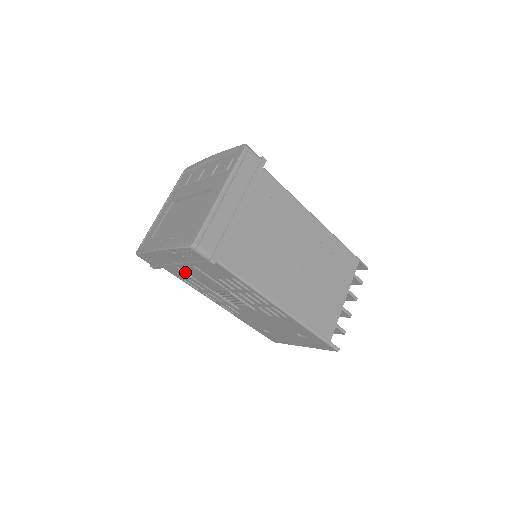
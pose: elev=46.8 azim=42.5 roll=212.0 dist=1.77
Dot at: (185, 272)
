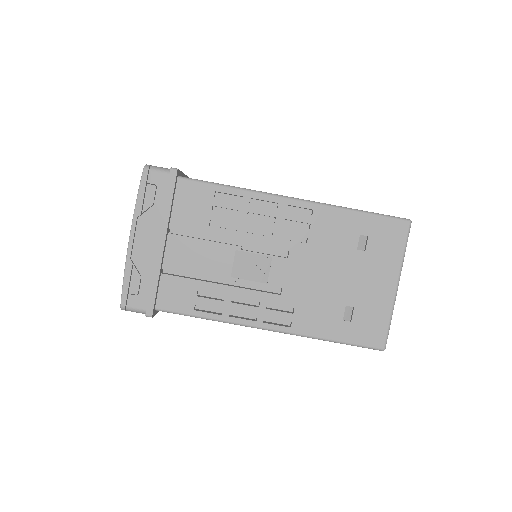
Dot at: (183, 277)
